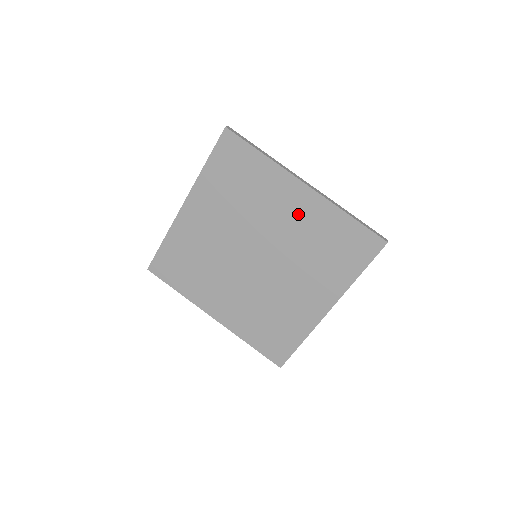
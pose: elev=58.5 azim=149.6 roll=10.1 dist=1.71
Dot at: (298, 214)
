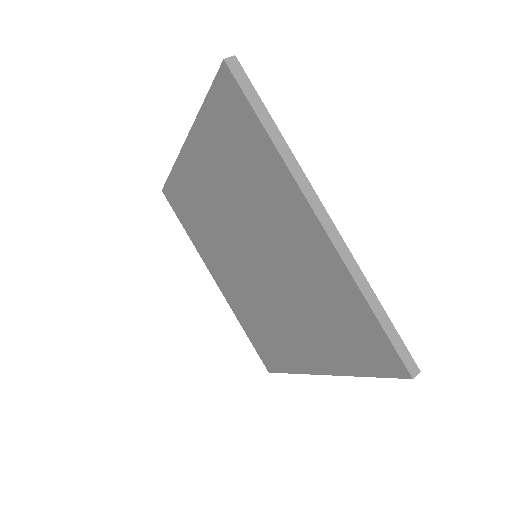
Dot at: (303, 249)
